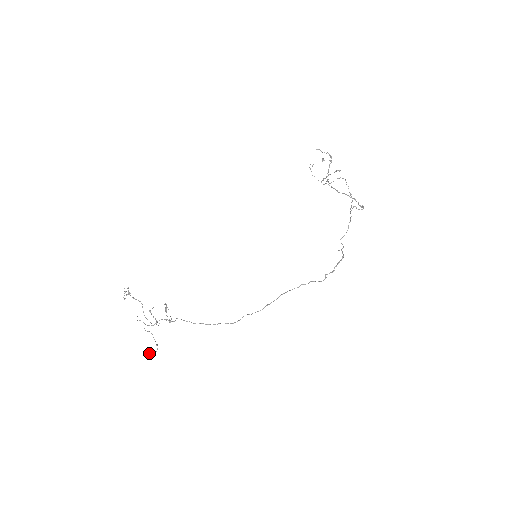
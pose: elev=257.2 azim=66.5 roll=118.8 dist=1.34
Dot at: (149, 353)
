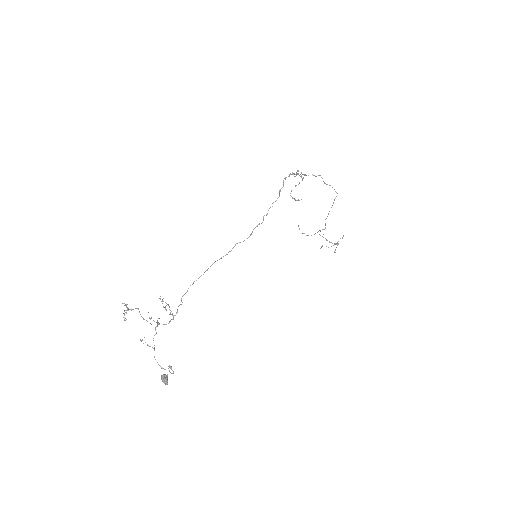
Dot at: (161, 379)
